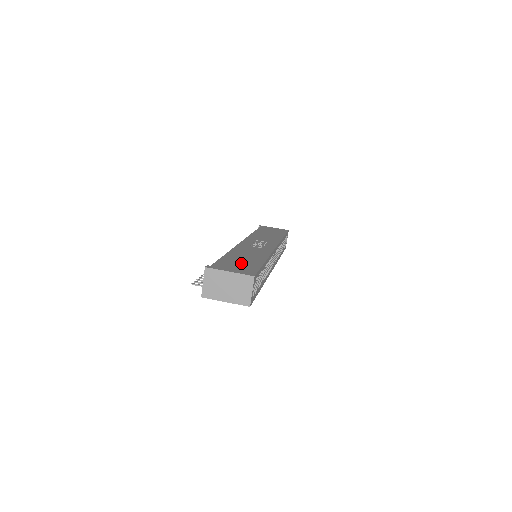
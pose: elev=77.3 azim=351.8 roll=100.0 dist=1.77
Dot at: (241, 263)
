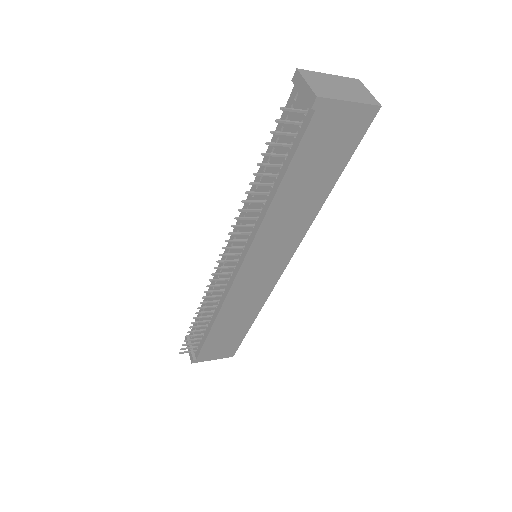
Dot at: occluded
